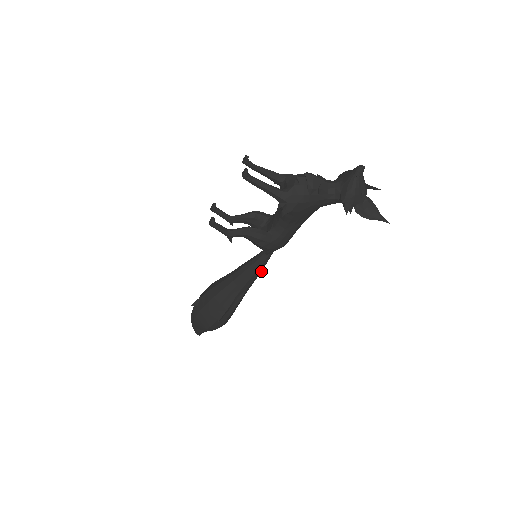
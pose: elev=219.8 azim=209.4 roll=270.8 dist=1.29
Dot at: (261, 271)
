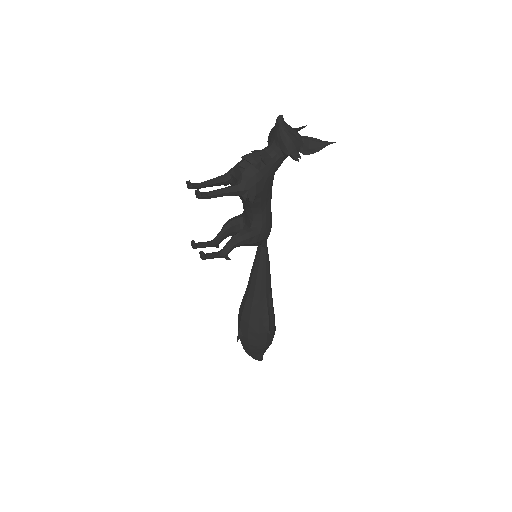
Dot at: (269, 265)
